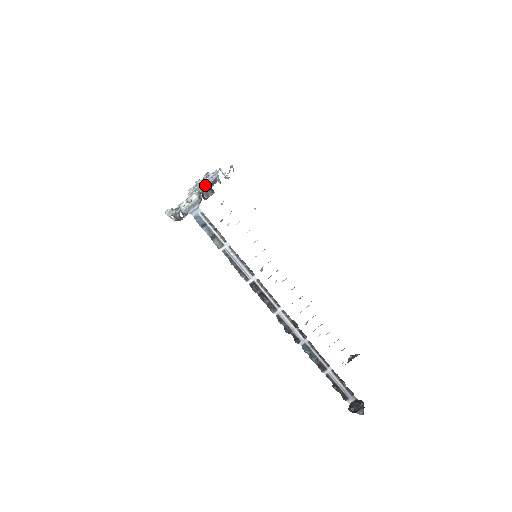
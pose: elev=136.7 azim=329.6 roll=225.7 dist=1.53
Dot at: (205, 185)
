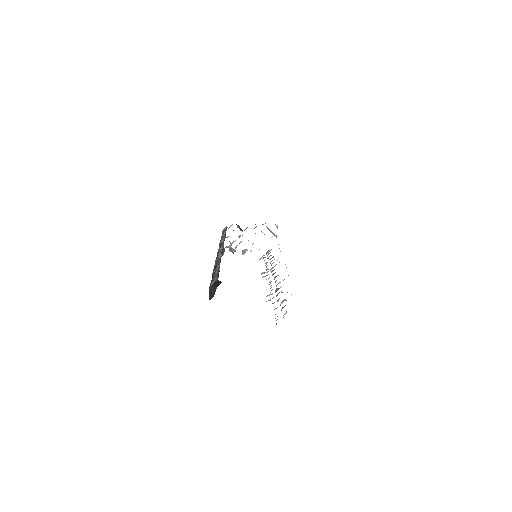
Dot at: occluded
